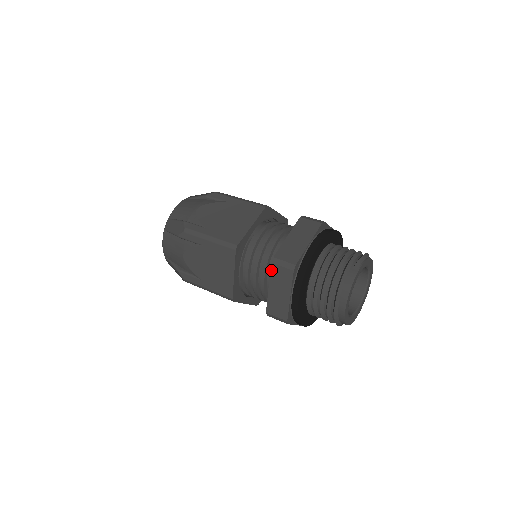
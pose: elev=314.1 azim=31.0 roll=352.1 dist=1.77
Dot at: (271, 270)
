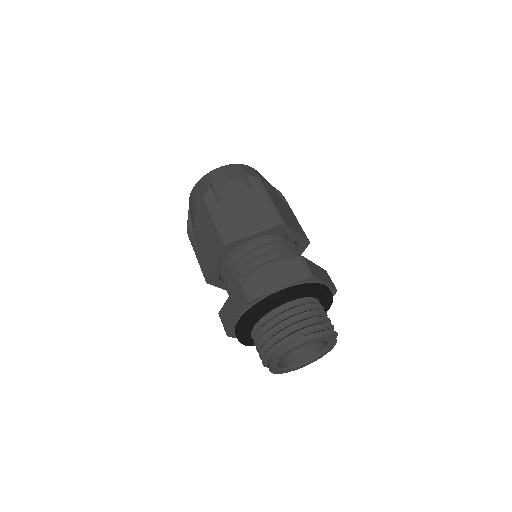
Dot at: (236, 286)
